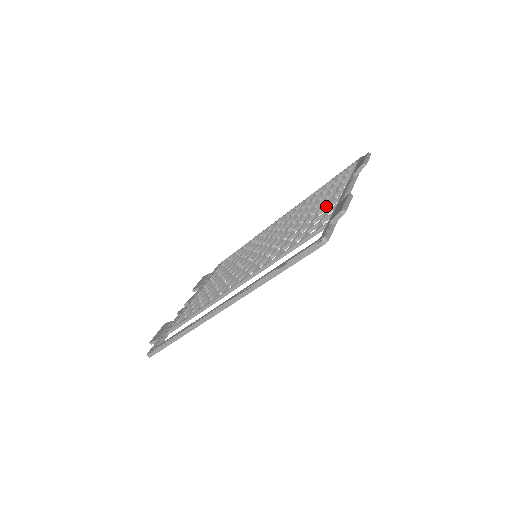
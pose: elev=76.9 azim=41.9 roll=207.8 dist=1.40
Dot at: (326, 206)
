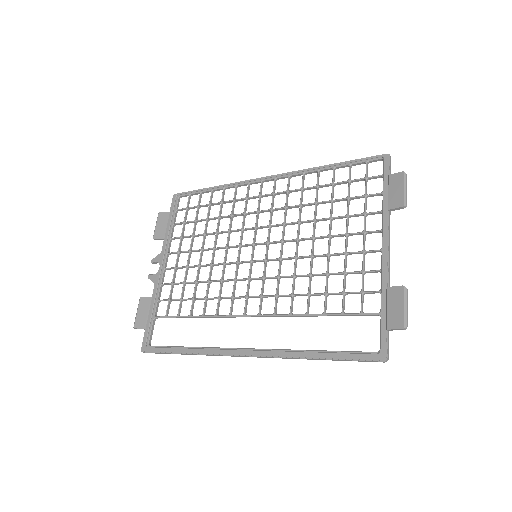
Dot at: (358, 252)
